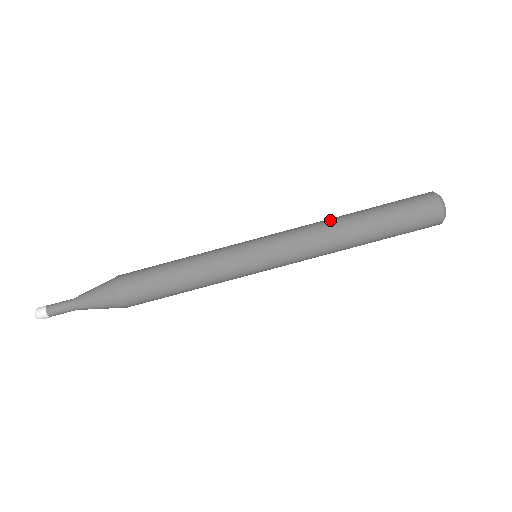
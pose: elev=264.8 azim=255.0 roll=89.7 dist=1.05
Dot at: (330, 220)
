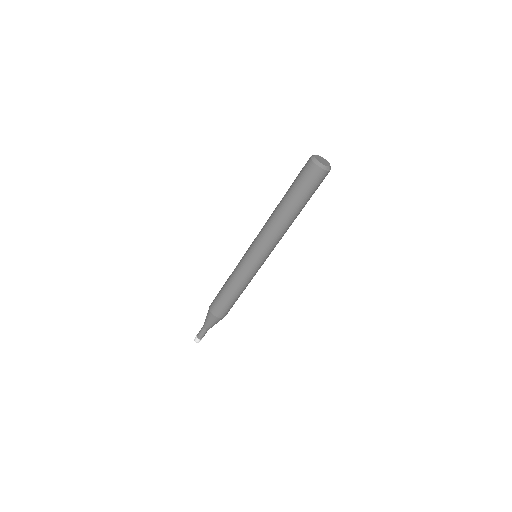
Dot at: (280, 224)
